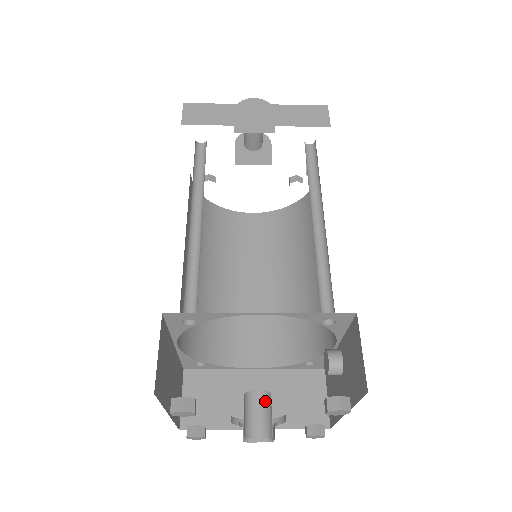
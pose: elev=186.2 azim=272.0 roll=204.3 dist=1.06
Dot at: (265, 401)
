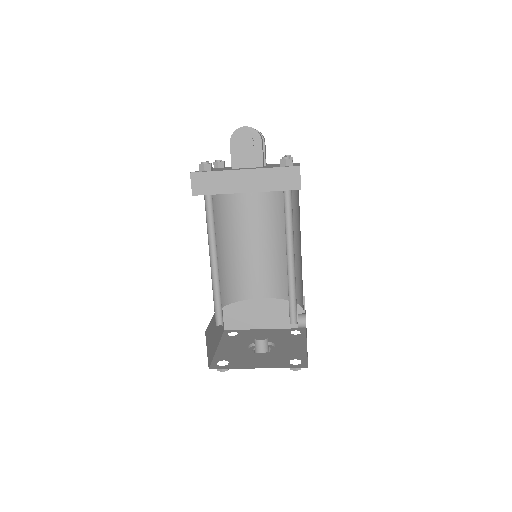
Dot at: (264, 344)
